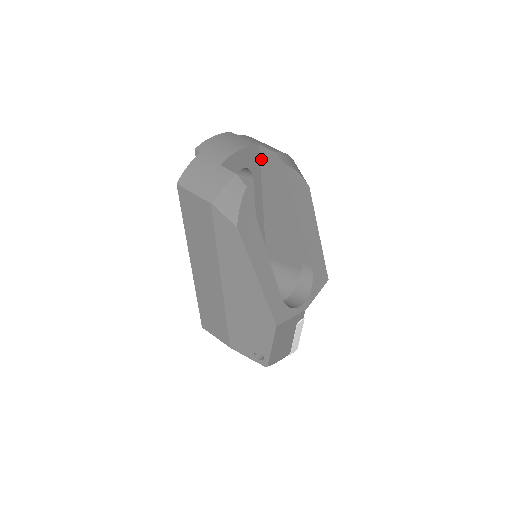
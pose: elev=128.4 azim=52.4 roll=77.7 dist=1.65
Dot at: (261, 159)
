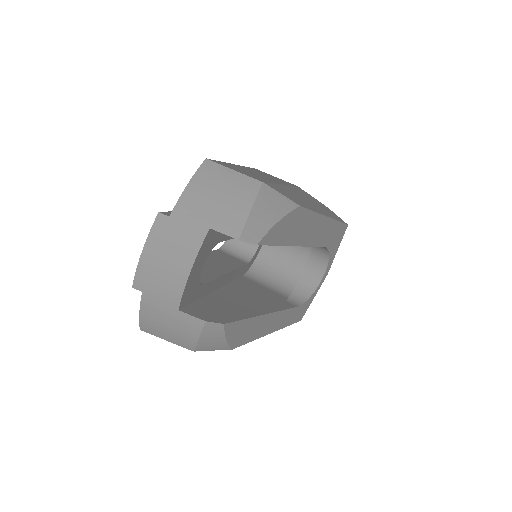
Dot at: occluded
